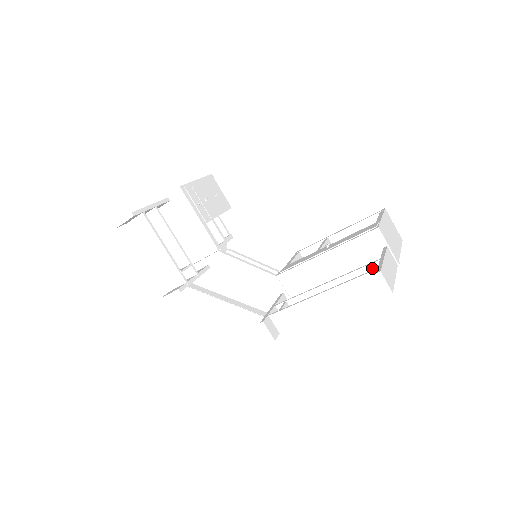
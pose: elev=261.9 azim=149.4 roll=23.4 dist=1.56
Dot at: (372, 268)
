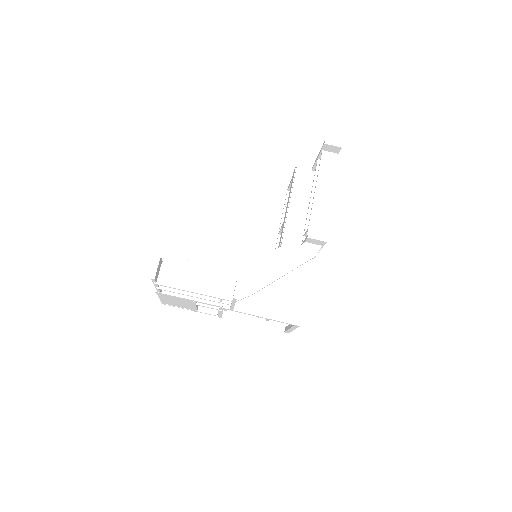
Dot at: occluded
